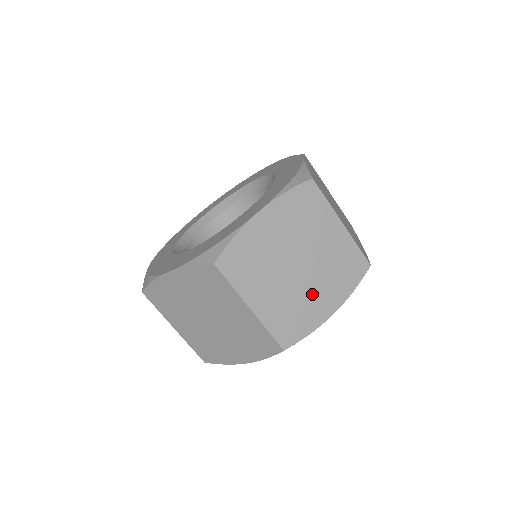
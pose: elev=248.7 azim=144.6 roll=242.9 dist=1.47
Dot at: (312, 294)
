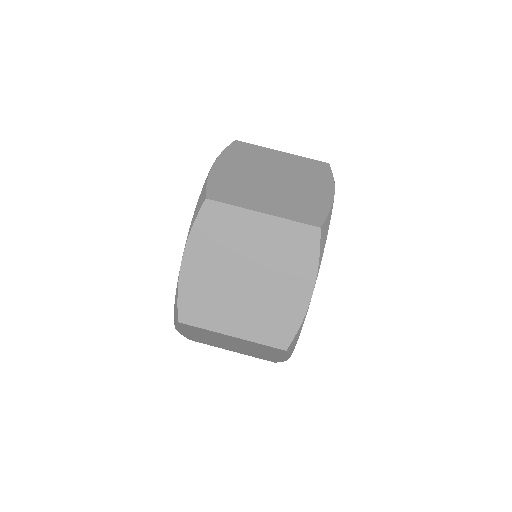
Dot at: (303, 190)
